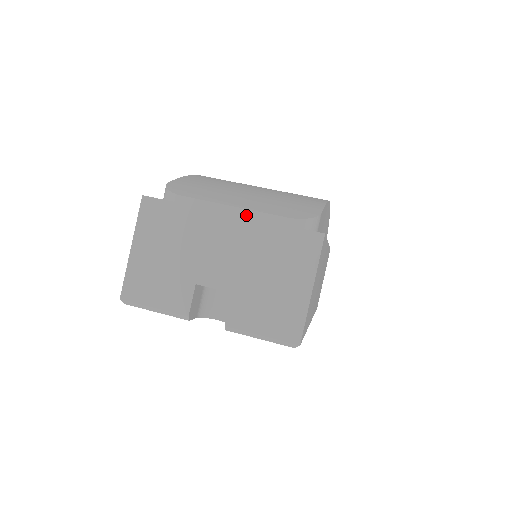
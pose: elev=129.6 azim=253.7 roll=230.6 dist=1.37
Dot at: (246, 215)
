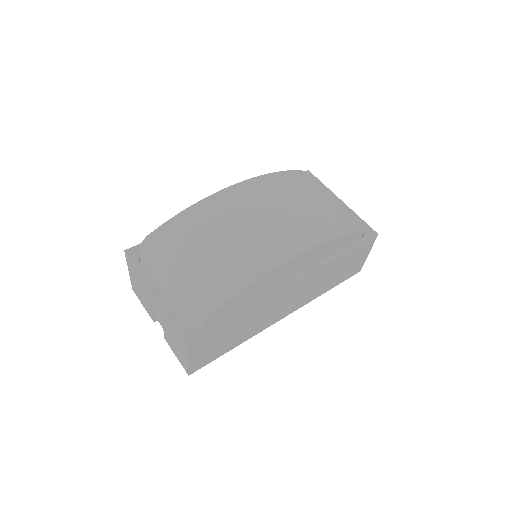
Dot at: (164, 297)
